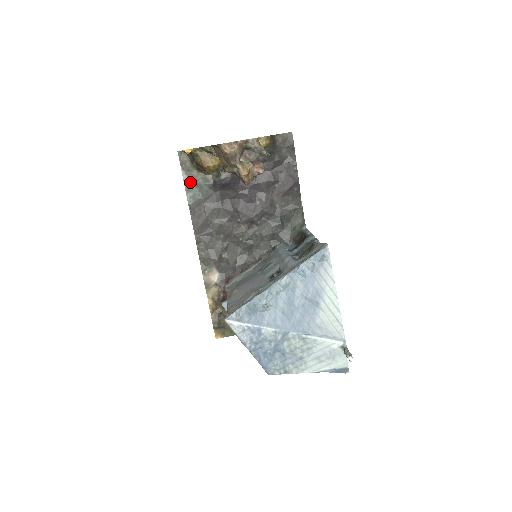
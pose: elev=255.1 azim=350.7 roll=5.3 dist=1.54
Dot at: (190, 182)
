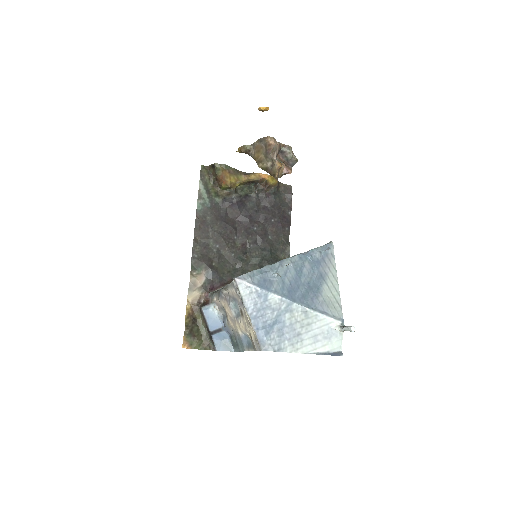
Dot at: (204, 192)
